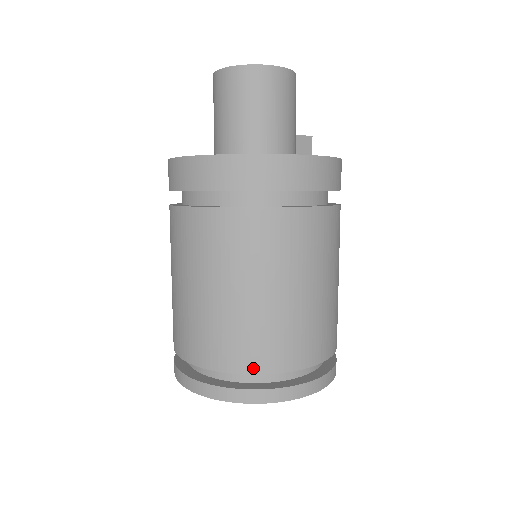
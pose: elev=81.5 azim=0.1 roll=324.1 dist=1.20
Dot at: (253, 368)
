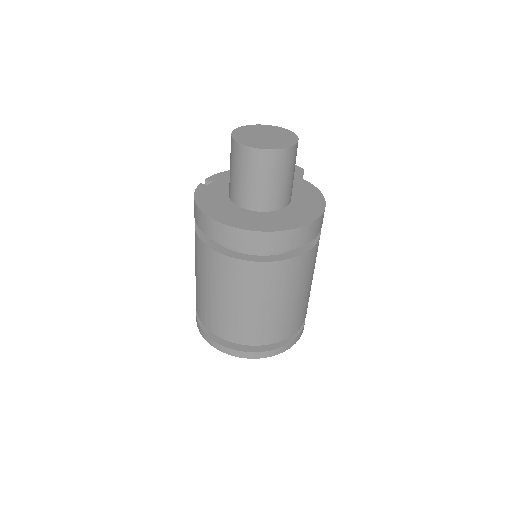
Dot at: (256, 343)
